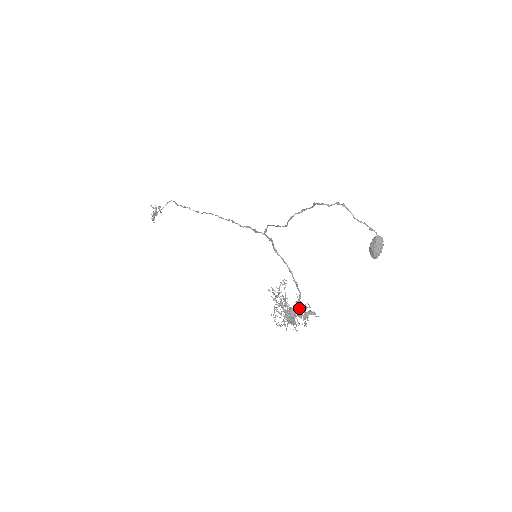
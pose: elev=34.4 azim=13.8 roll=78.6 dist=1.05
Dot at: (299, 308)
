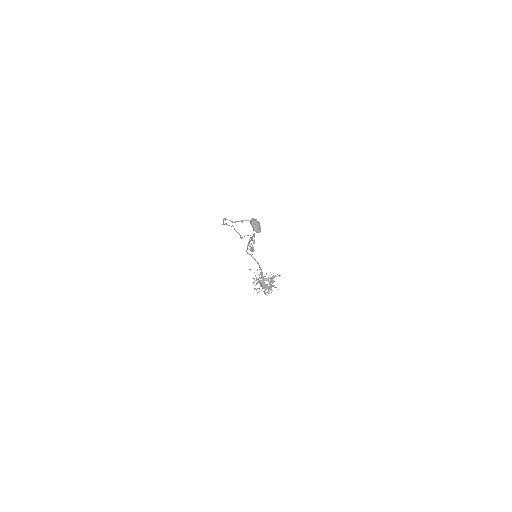
Dot at: (263, 280)
